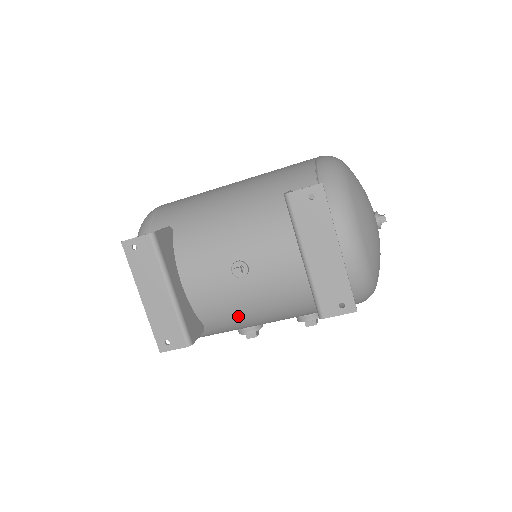
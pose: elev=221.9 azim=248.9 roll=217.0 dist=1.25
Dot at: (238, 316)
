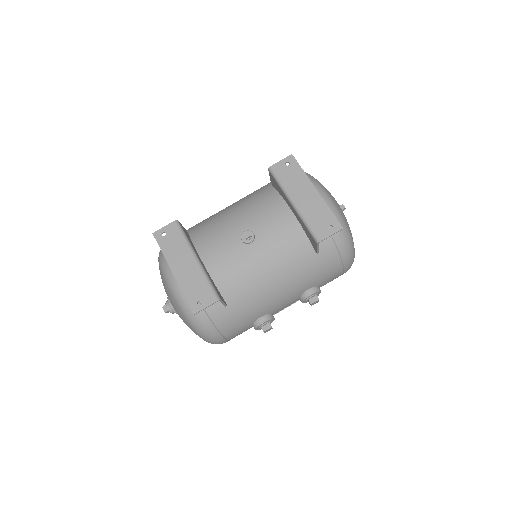
Dot at: (253, 285)
